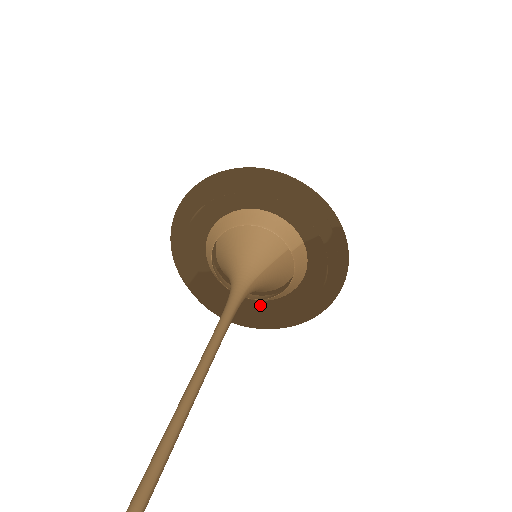
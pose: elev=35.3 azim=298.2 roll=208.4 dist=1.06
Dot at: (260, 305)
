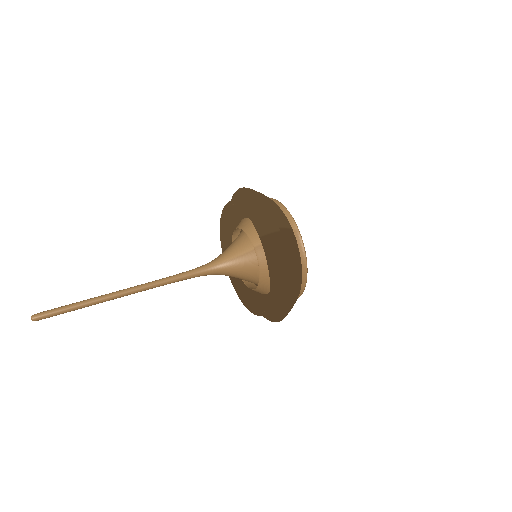
Dot at: (265, 299)
